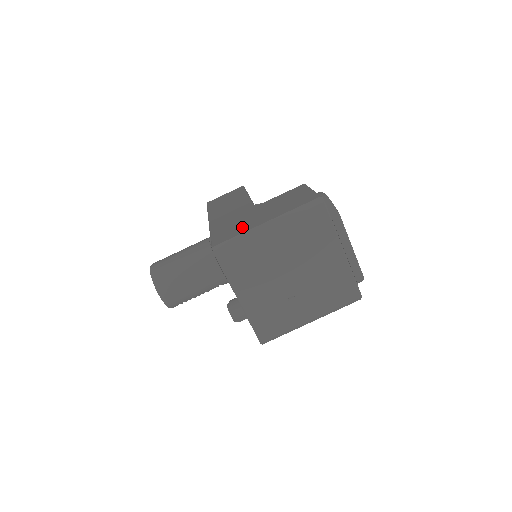
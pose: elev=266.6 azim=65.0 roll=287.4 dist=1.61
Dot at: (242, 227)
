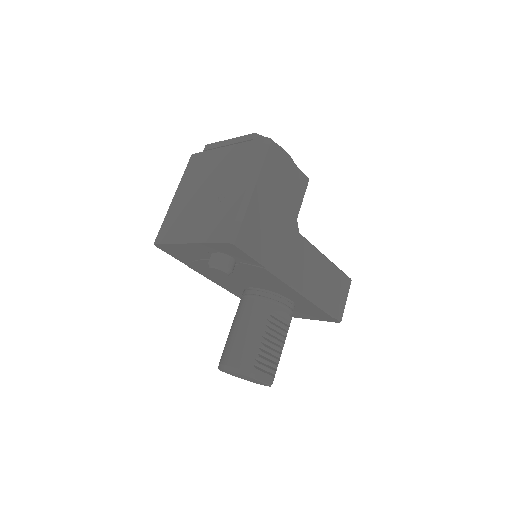
Dot at: occluded
